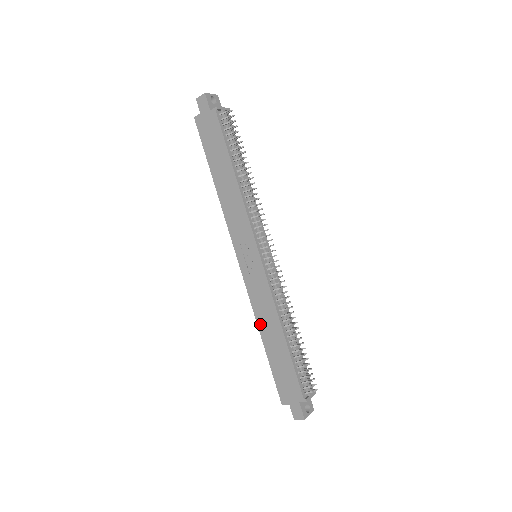
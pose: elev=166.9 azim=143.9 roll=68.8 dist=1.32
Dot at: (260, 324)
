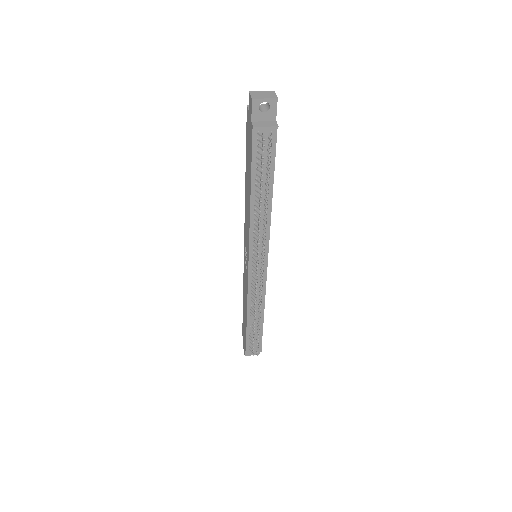
Dot at: (243, 292)
